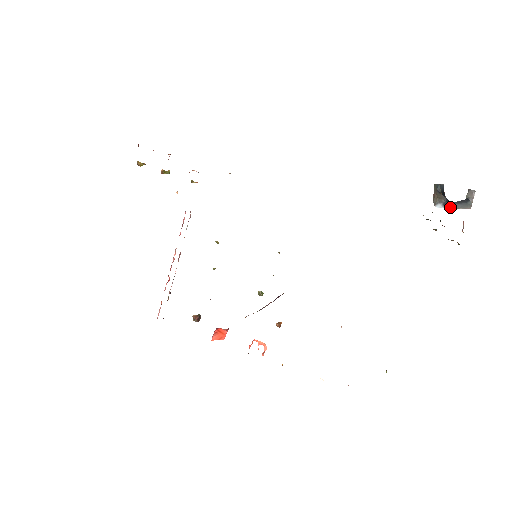
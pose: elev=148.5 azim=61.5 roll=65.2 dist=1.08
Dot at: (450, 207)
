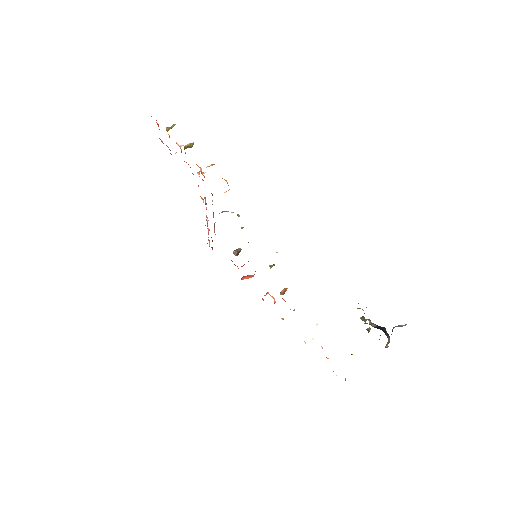
Dot at: occluded
